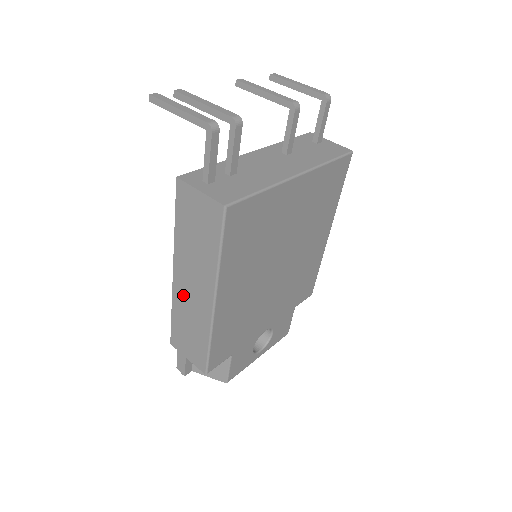
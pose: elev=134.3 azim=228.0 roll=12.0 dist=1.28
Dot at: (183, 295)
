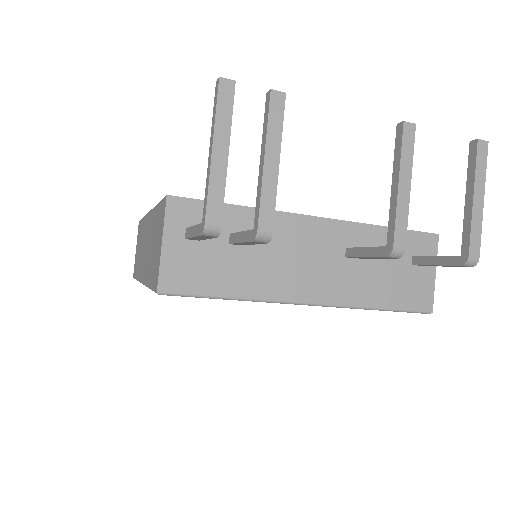
Dot at: (145, 233)
